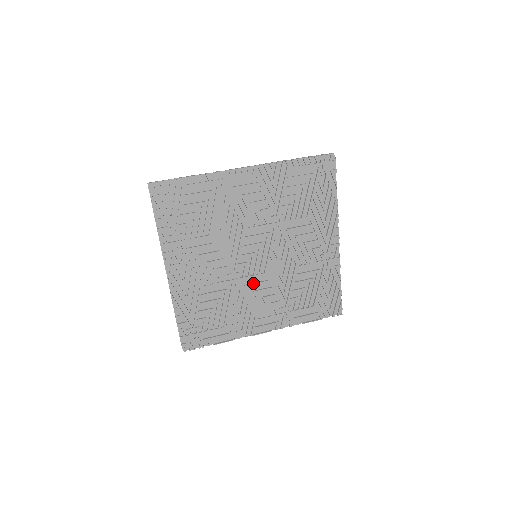
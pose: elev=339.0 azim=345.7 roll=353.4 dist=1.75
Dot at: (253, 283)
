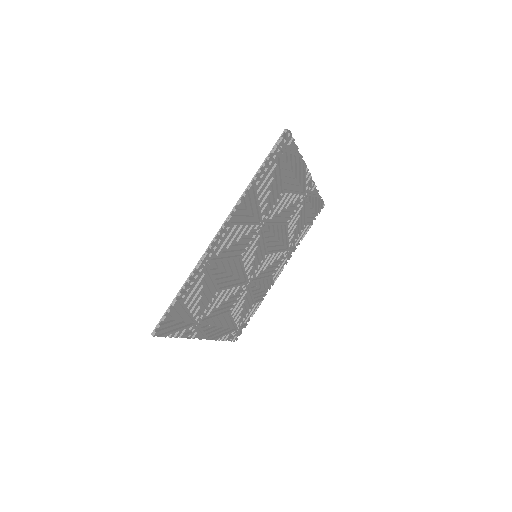
Dot at: (261, 268)
